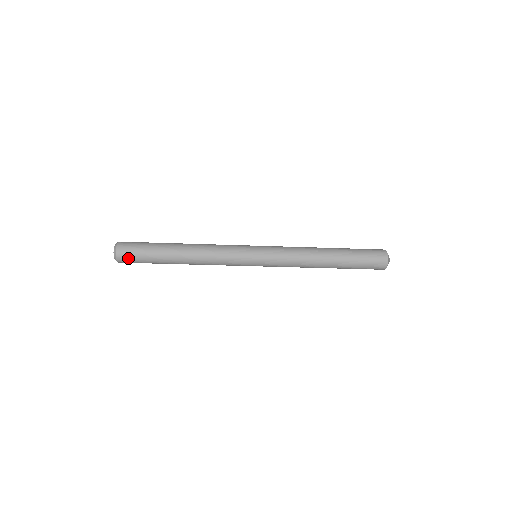
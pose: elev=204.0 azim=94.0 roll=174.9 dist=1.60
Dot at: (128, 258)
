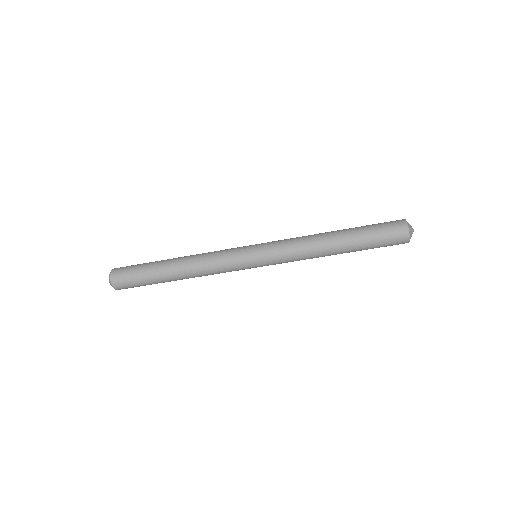
Dot at: (123, 283)
